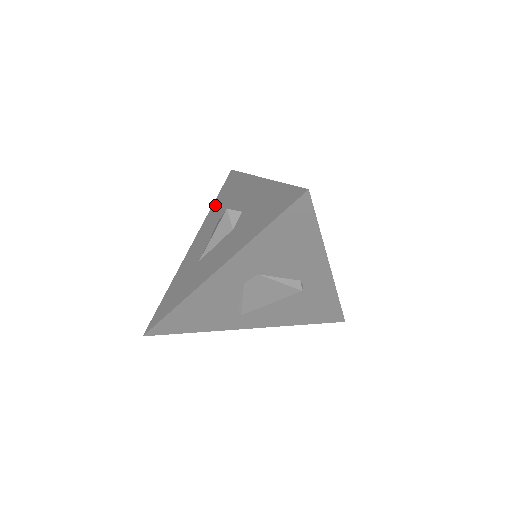
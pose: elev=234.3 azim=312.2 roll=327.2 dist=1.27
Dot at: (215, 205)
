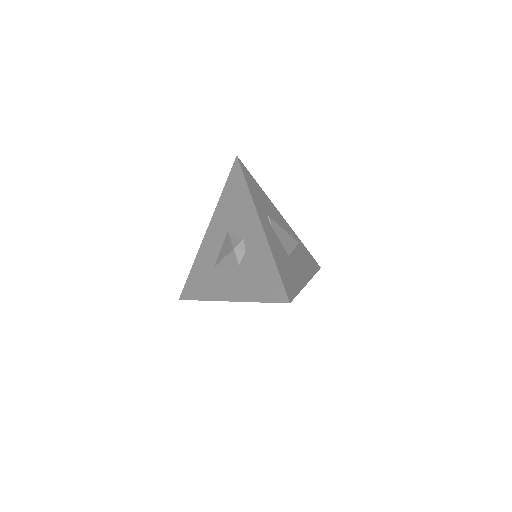
Dot at: (223, 199)
